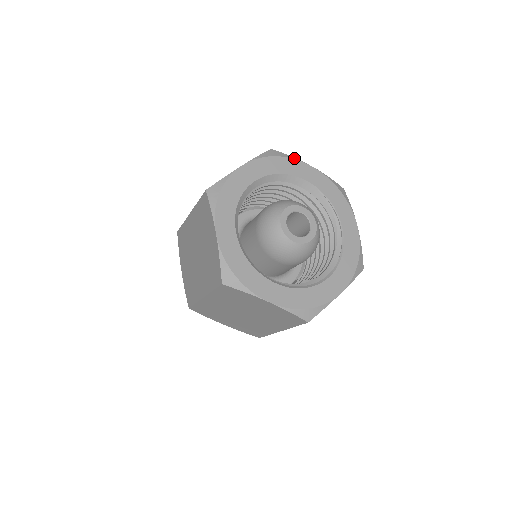
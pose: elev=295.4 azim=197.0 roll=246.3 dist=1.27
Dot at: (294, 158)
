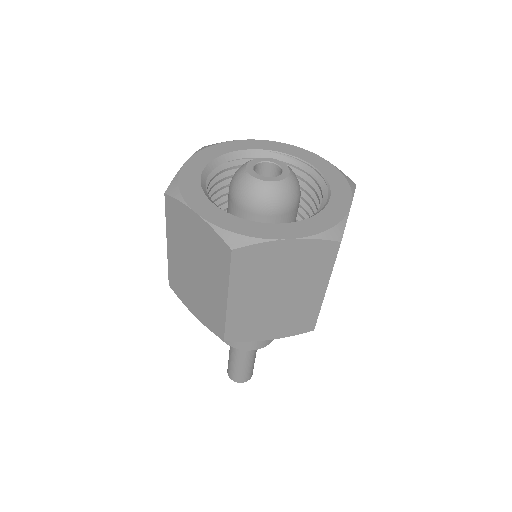
Dot at: (229, 141)
